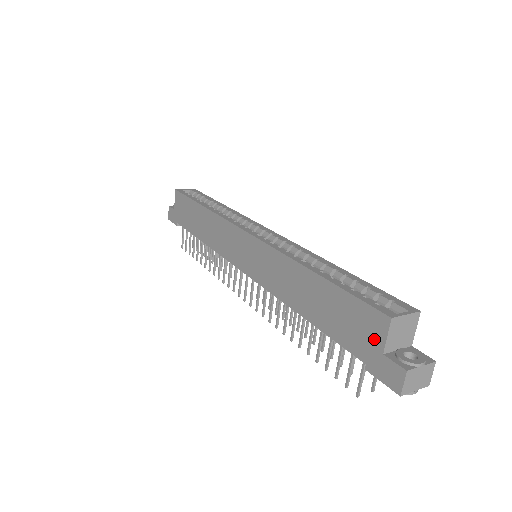
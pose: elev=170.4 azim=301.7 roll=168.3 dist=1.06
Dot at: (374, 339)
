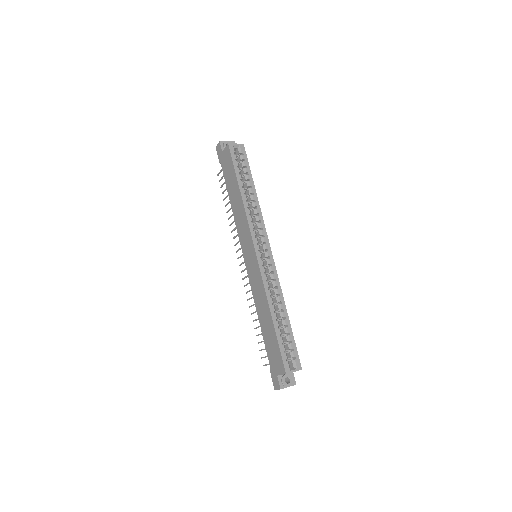
Dot at: (277, 369)
